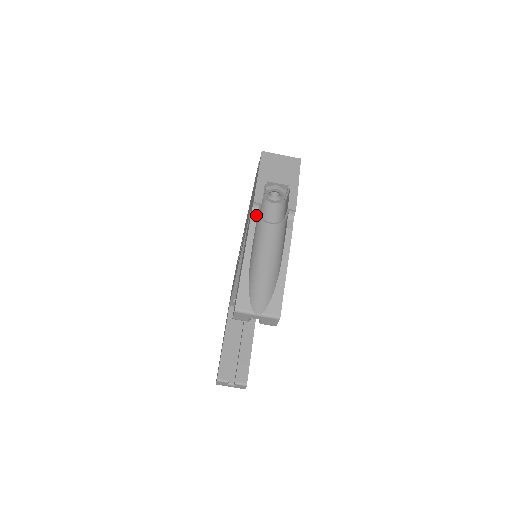
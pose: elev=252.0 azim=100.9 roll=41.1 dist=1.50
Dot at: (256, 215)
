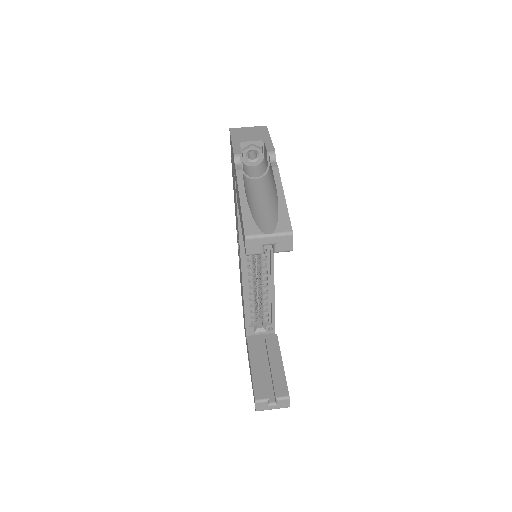
Dot at: (240, 166)
